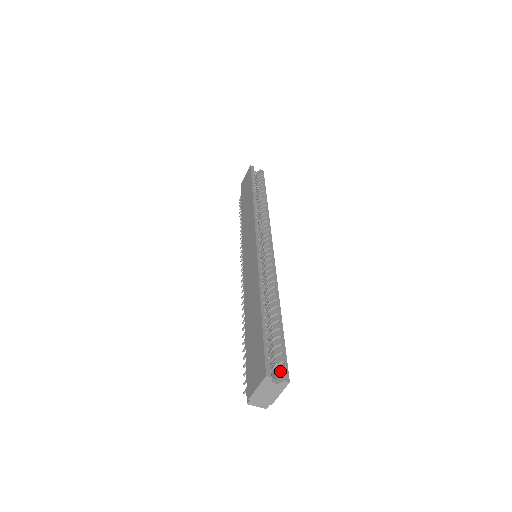
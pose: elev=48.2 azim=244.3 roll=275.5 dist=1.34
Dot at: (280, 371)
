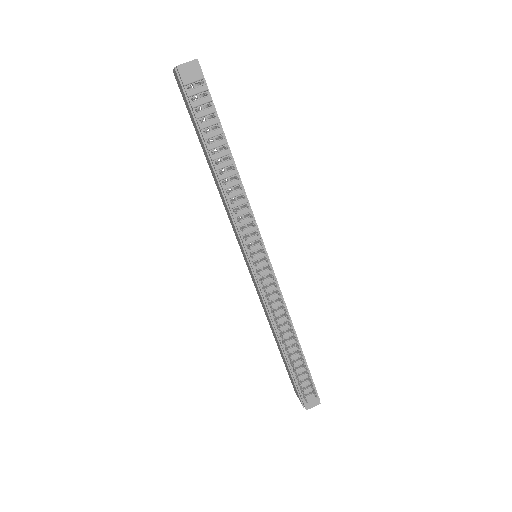
Dot at: occluded
